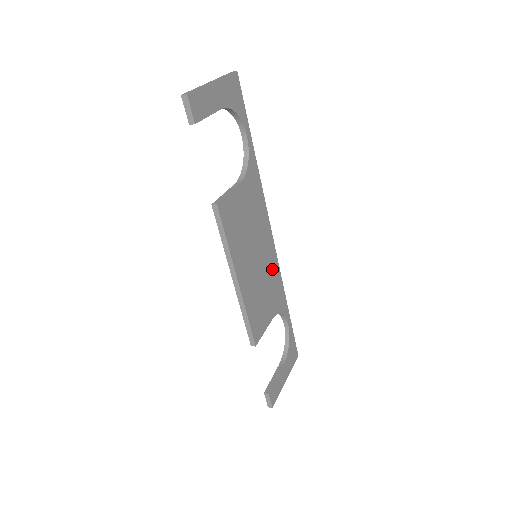
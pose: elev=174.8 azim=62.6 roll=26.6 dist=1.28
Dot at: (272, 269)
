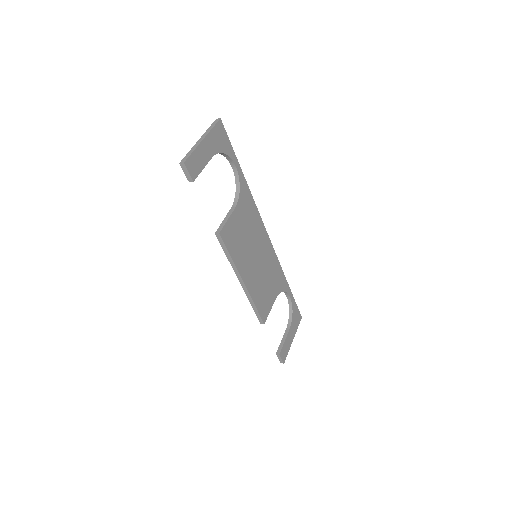
Dot at: (271, 261)
